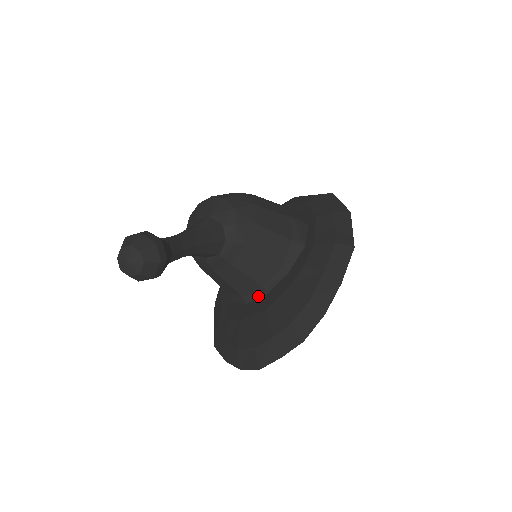
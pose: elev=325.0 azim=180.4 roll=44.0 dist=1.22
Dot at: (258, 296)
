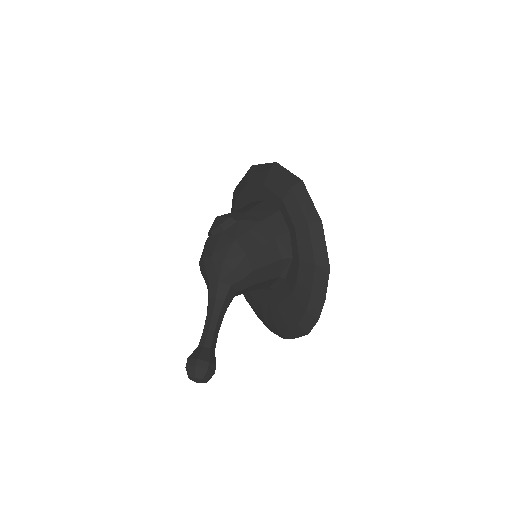
Dot at: (268, 289)
